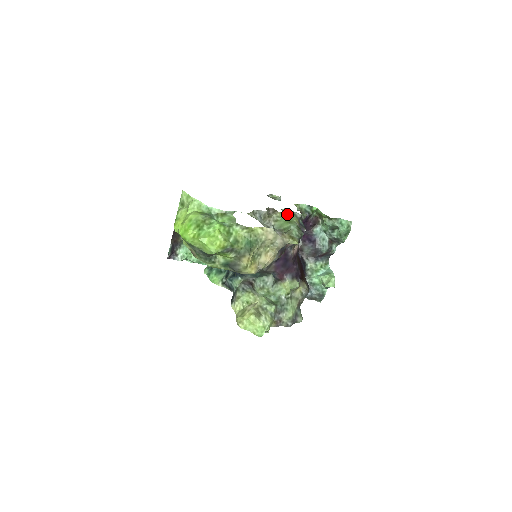
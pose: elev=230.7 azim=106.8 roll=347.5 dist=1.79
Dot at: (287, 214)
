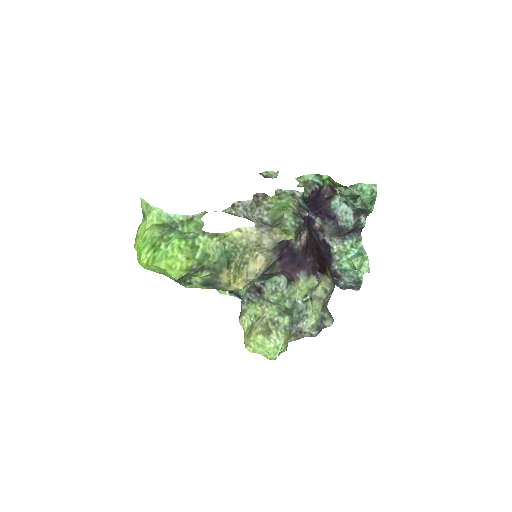
Dot at: (282, 197)
